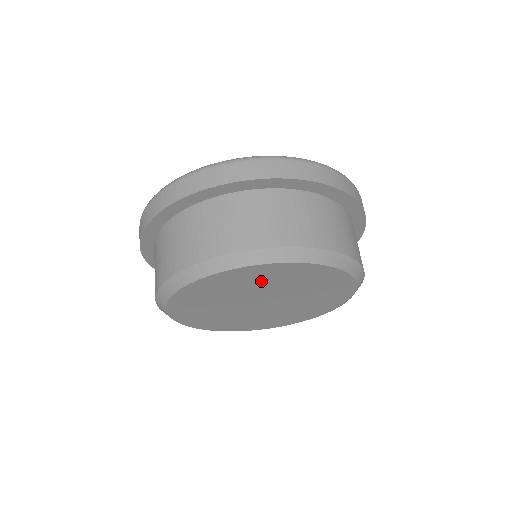
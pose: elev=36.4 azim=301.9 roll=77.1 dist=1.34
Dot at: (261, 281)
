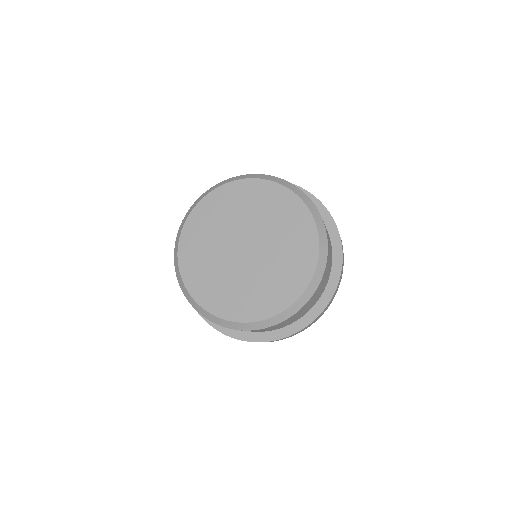
Dot at: (252, 205)
